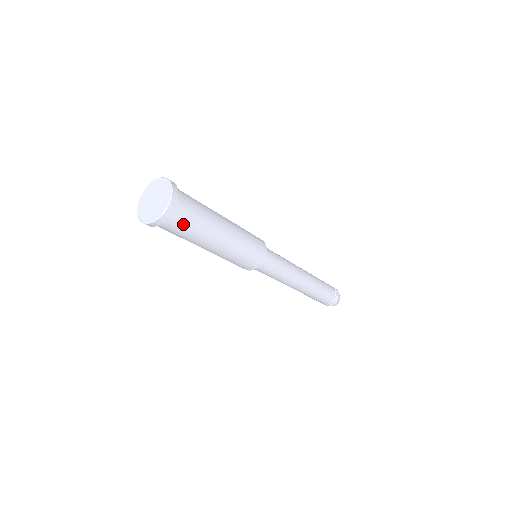
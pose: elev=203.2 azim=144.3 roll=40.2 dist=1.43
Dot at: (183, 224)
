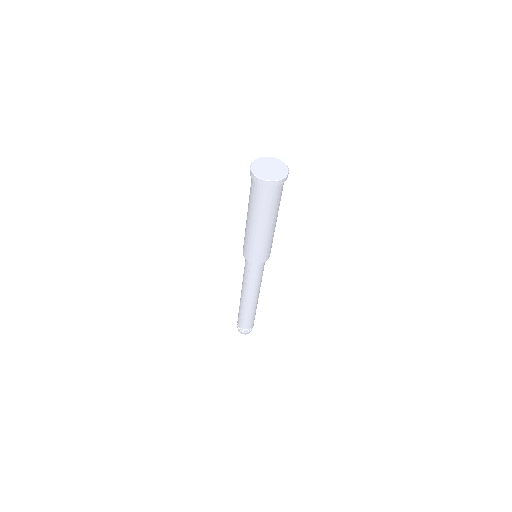
Dot at: (261, 196)
